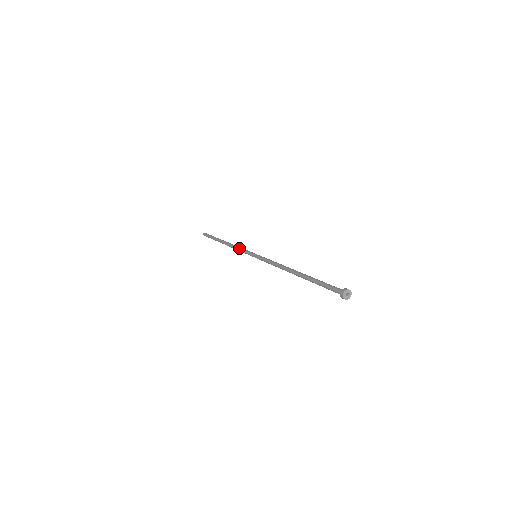
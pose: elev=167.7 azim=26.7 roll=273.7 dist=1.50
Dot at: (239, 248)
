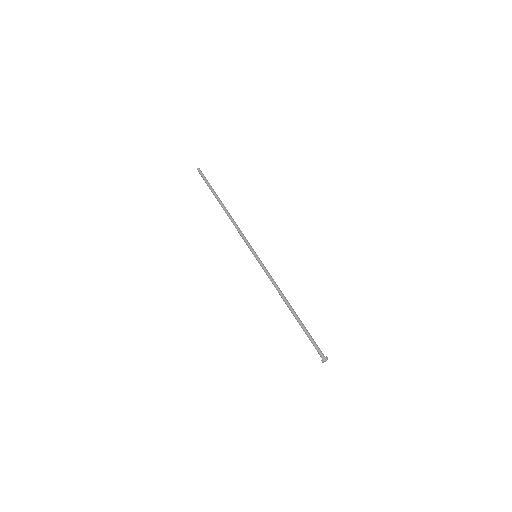
Dot at: occluded
